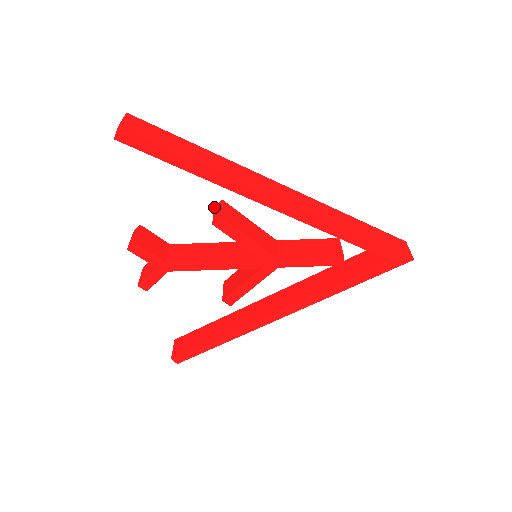
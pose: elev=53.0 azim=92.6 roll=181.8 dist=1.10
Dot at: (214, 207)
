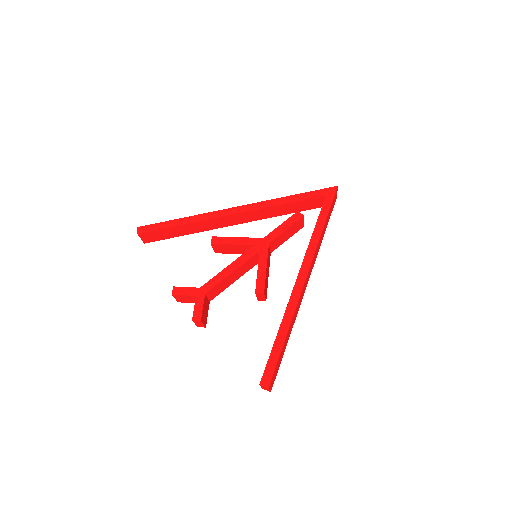
Dot at: occluded
